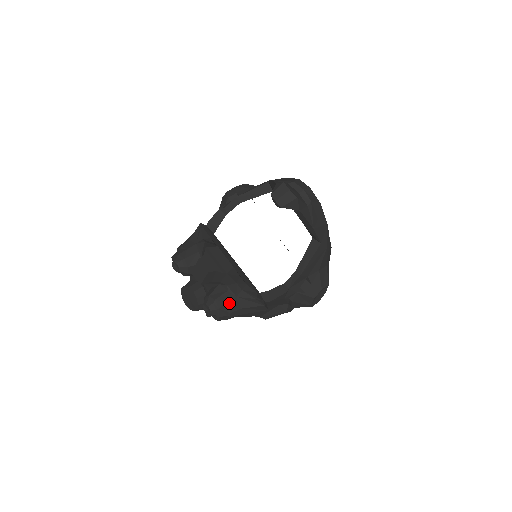
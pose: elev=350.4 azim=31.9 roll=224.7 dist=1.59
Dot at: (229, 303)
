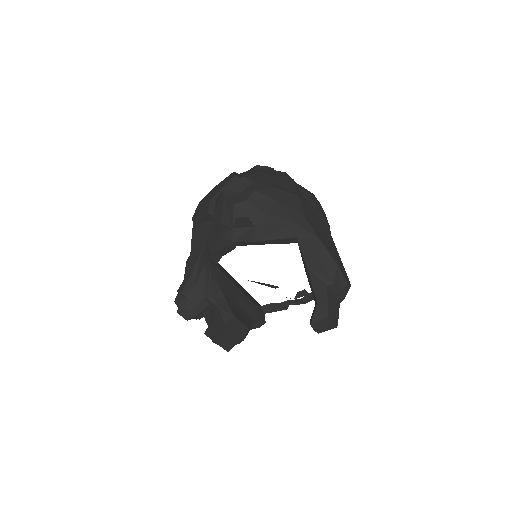
Dot at: occluded
